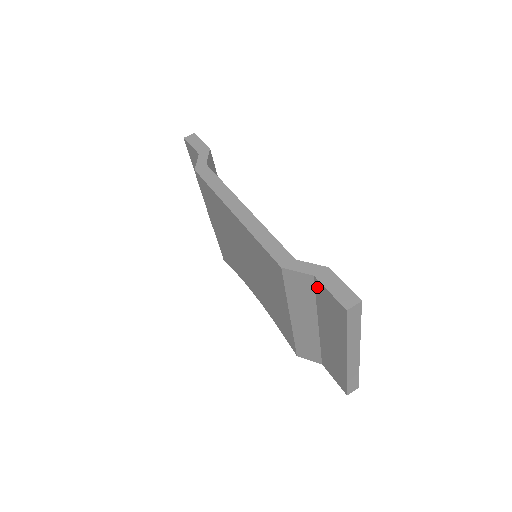
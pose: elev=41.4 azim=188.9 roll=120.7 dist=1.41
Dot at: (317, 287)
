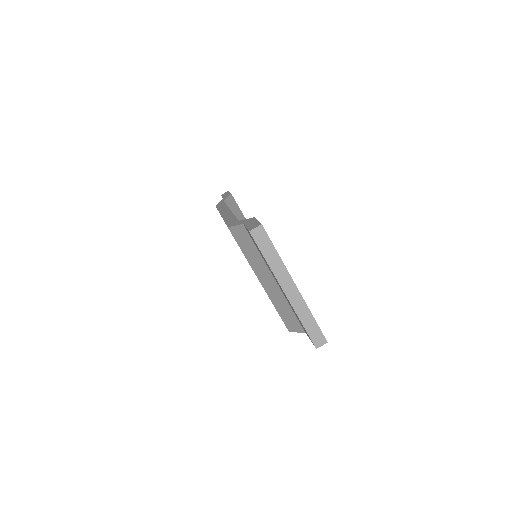
Dot at: occluded
